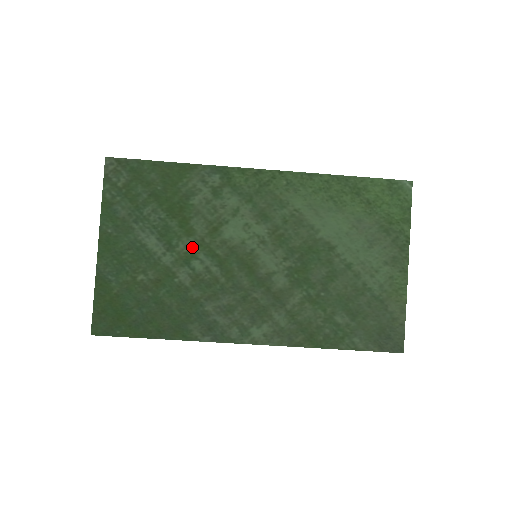
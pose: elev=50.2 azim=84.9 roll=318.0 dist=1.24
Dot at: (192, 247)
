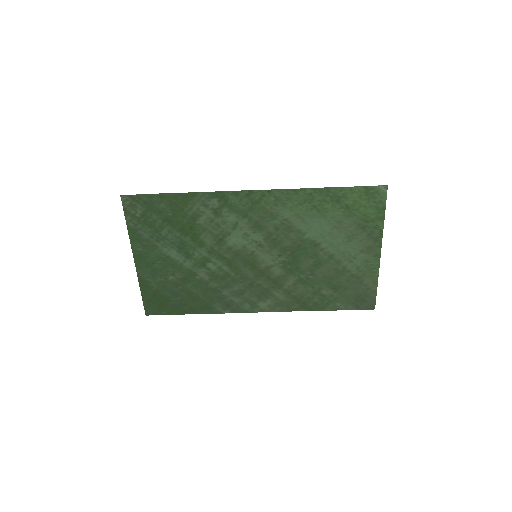
Dot at: (205, 254)
